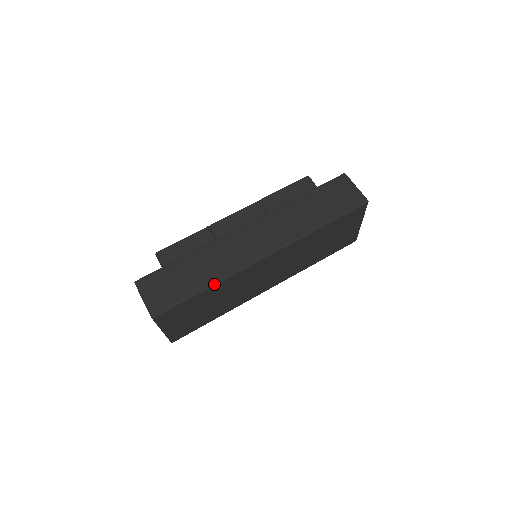
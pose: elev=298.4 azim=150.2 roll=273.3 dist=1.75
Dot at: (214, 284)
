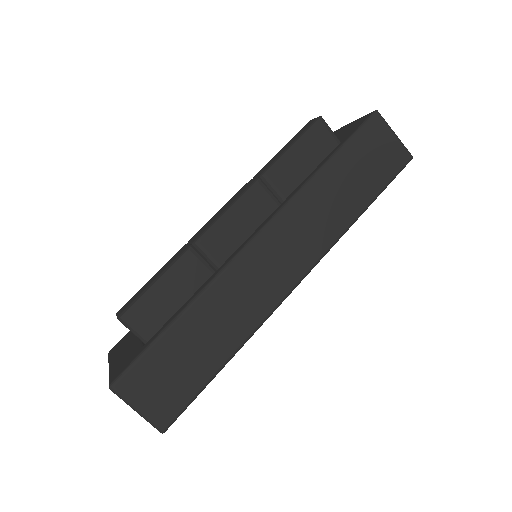
Dot at: (239, 349)
